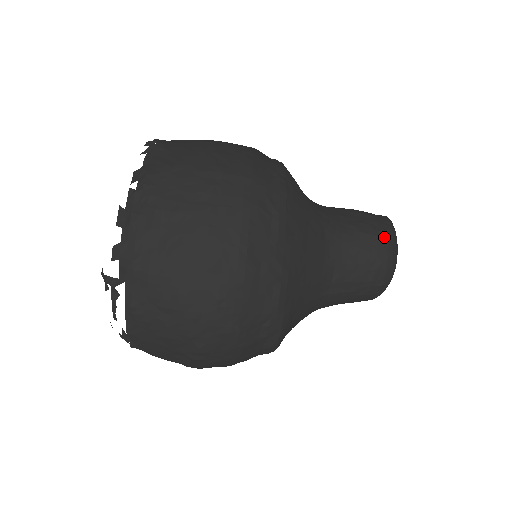
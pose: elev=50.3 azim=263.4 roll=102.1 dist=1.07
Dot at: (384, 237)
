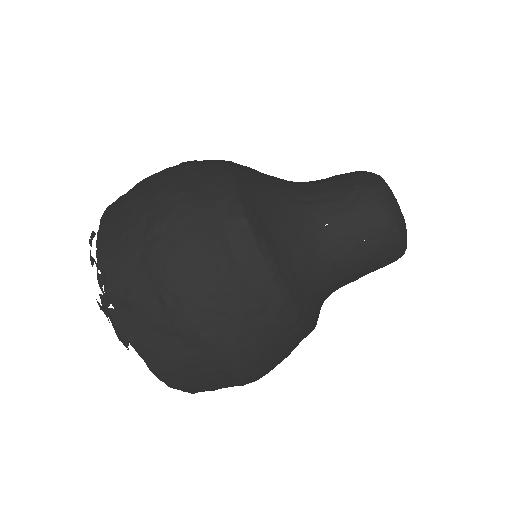
Dot at: occluded
